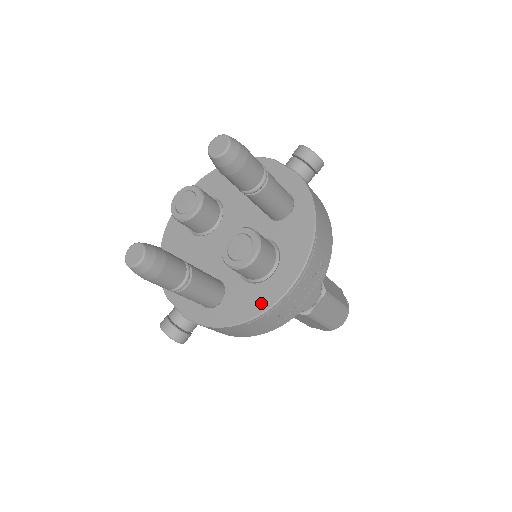
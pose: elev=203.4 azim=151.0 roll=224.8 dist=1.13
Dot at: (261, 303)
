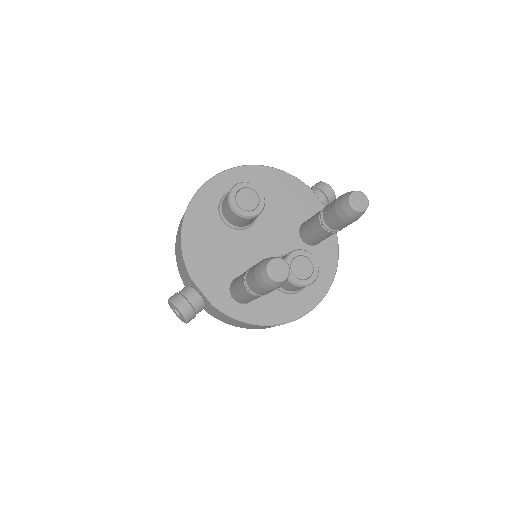
Dot at: (291, 312)
